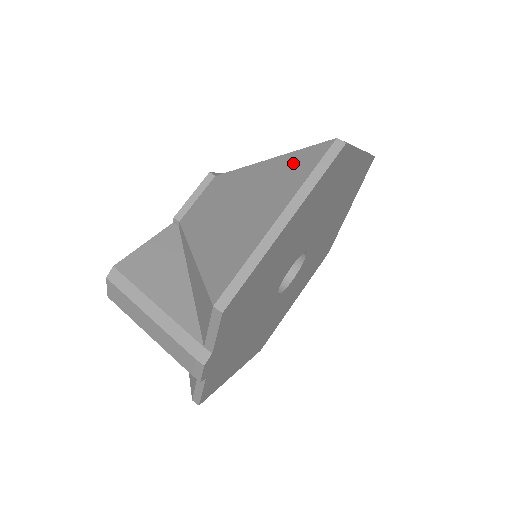
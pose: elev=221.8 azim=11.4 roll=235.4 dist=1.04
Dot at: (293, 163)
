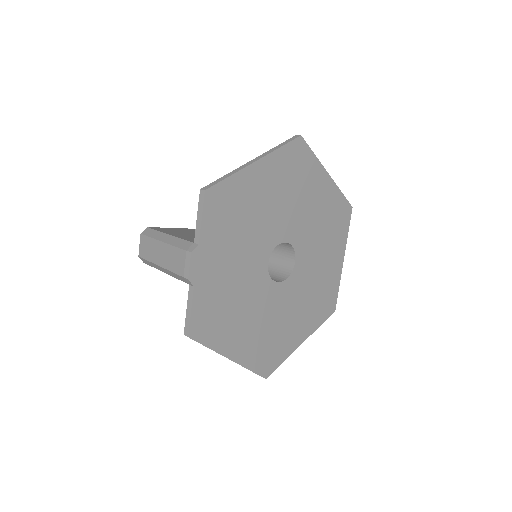
Dot at: occluded
